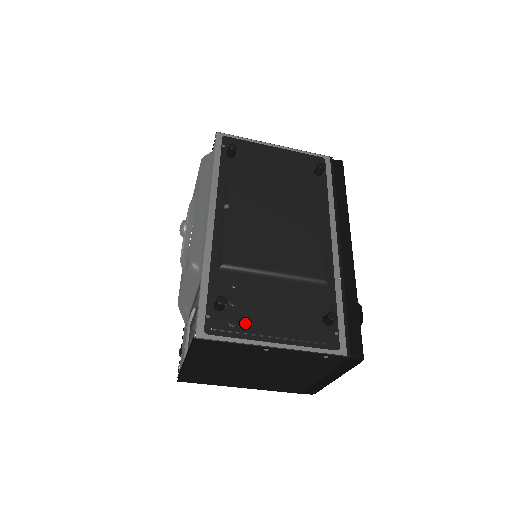
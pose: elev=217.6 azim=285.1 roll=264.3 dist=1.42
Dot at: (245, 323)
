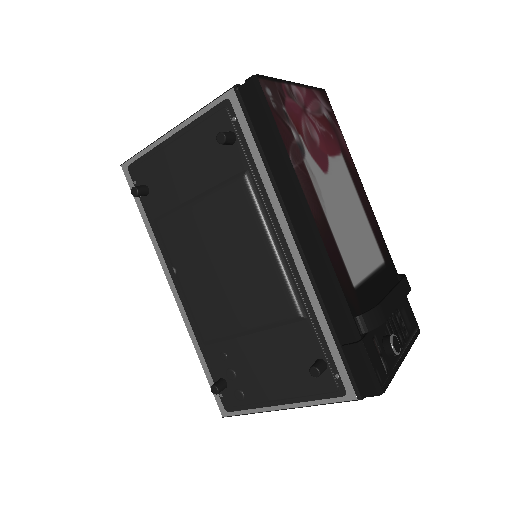
Dot at: (249, 394)
